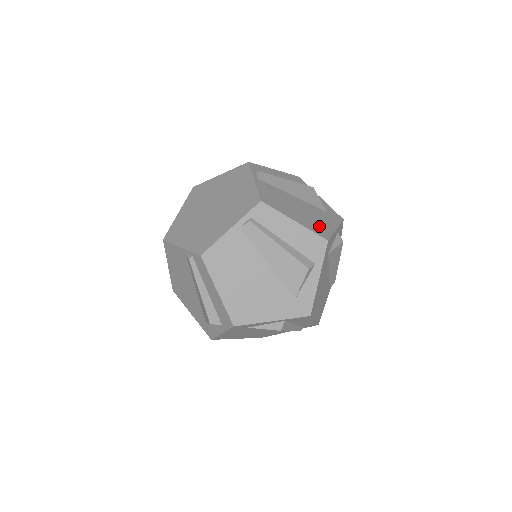
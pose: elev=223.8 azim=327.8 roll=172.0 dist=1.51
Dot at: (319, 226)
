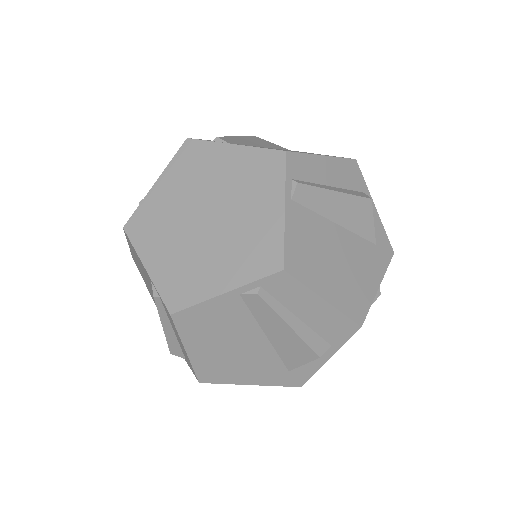
Dot at: occluded
